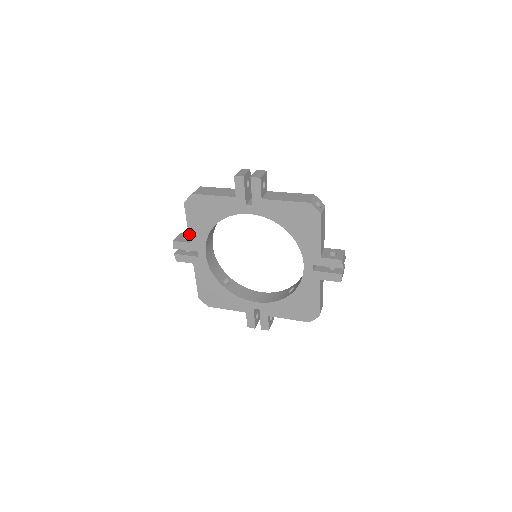
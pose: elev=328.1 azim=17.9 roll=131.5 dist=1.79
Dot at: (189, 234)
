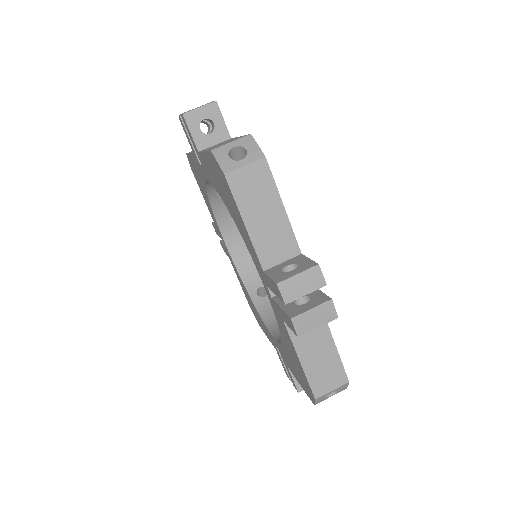
Dot at: (210, 213)
